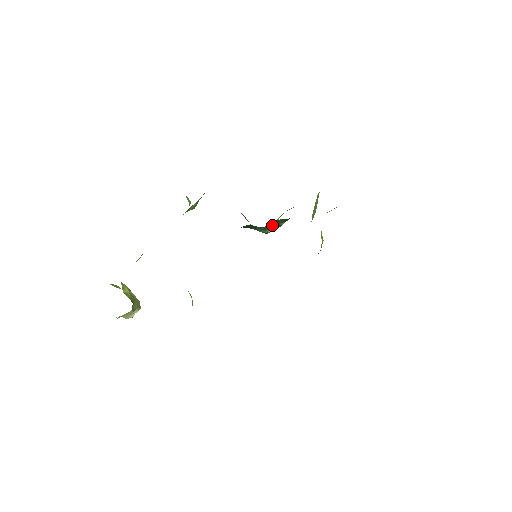
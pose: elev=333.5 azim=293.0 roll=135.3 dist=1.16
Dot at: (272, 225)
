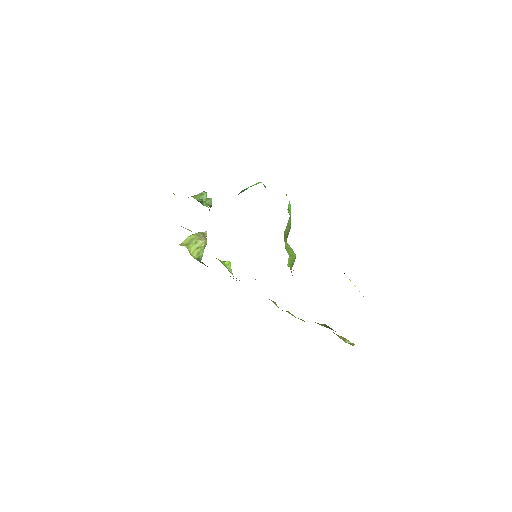
Dot at: occluded
